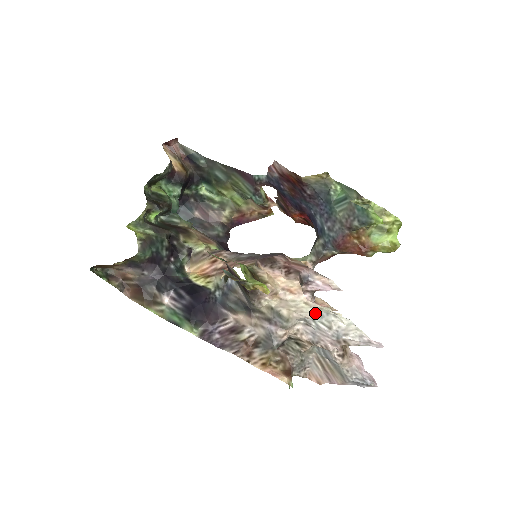
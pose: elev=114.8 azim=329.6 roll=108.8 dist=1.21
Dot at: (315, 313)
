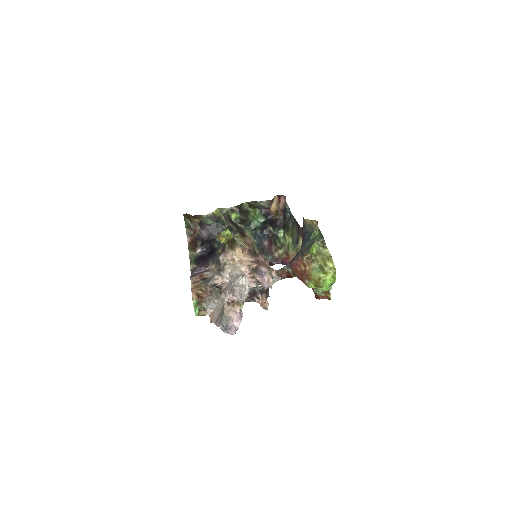
Dot at: (238, 275)
